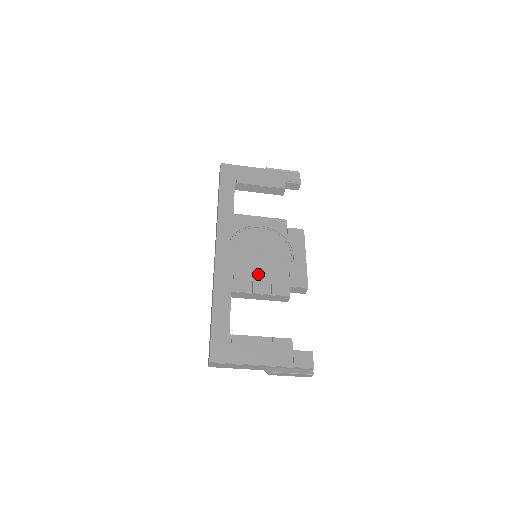
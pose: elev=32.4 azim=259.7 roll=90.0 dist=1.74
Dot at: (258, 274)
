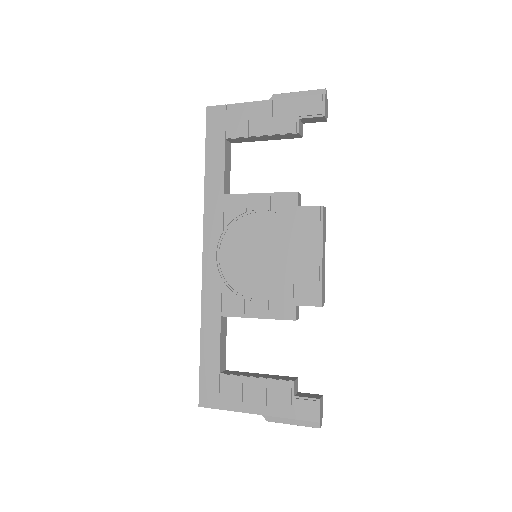
Dot at: (255, 288)
